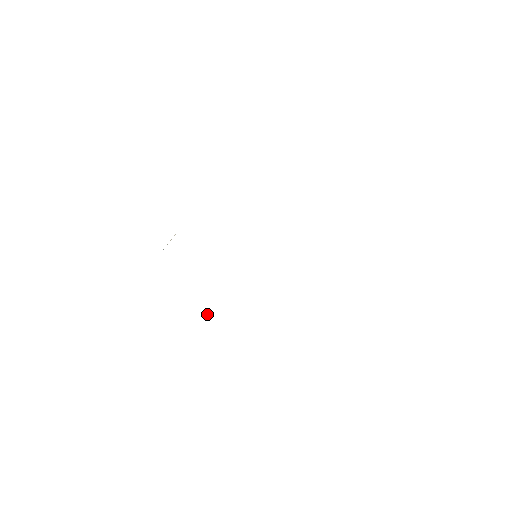
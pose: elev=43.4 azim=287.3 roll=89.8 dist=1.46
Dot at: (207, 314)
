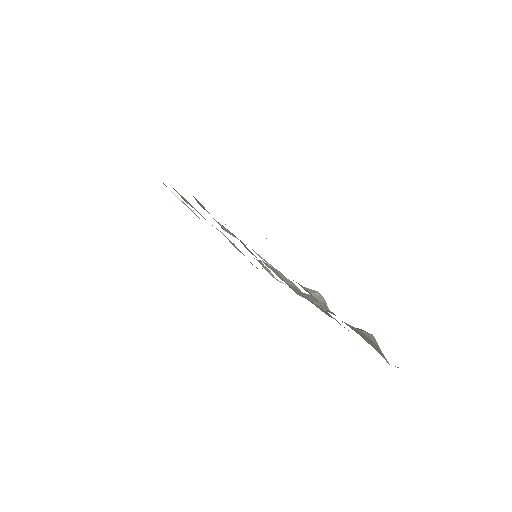
Dot at: (276, 279)
